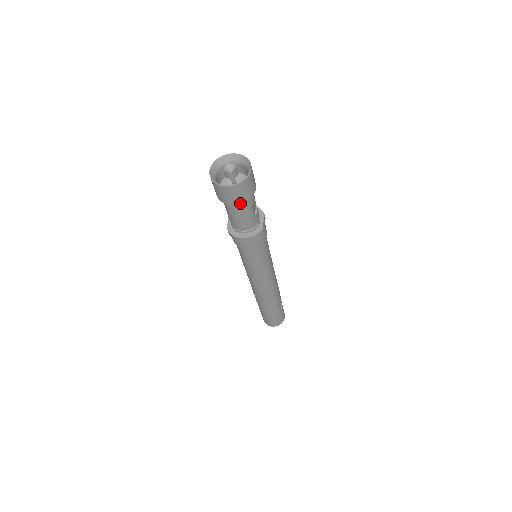
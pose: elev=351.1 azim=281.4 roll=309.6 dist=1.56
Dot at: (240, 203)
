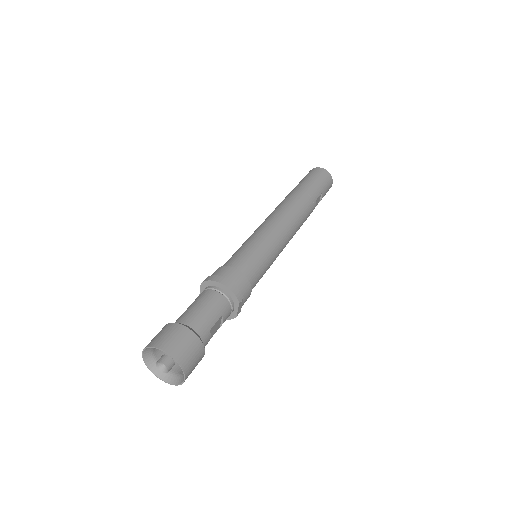
Dot at: occluded
